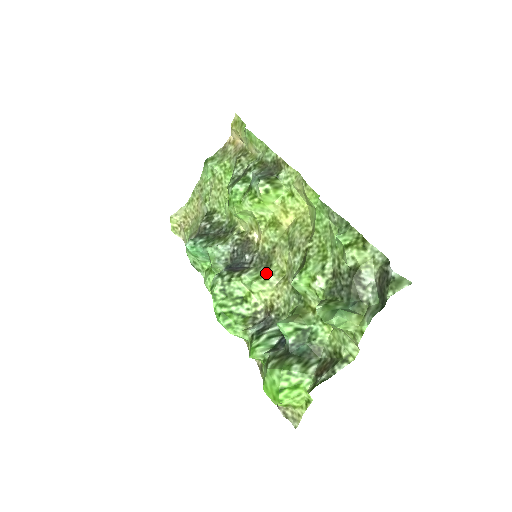
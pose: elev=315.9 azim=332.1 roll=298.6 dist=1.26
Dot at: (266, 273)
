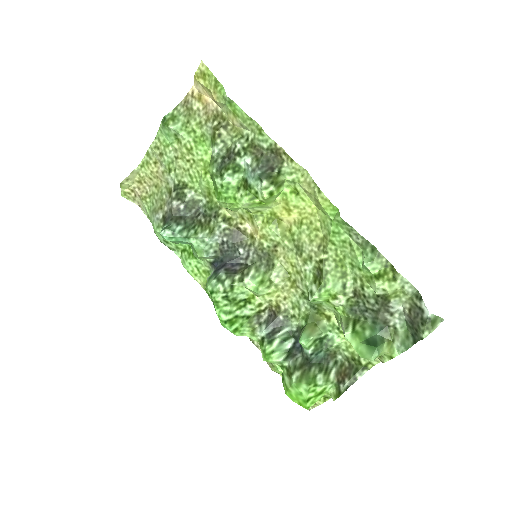
Dot at: (270, 275)
